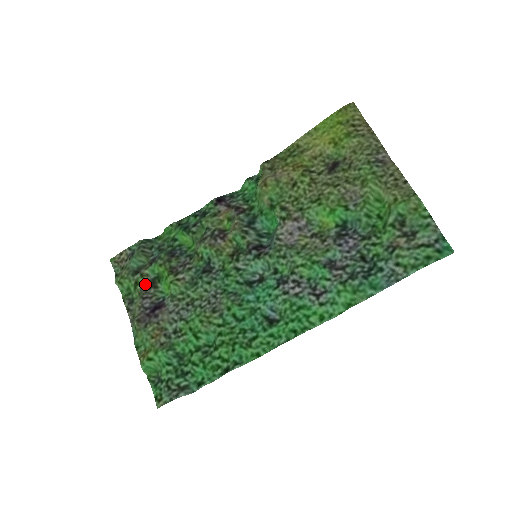
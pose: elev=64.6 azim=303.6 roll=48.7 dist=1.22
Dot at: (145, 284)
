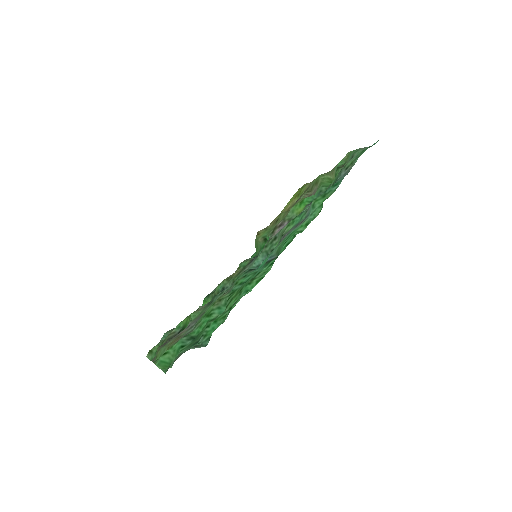
Dot at: (171, 337)
